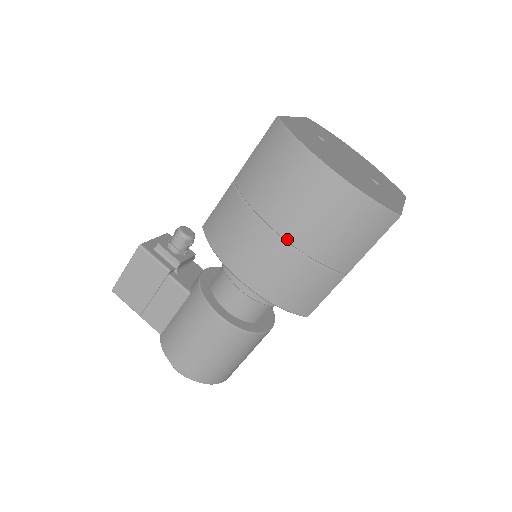
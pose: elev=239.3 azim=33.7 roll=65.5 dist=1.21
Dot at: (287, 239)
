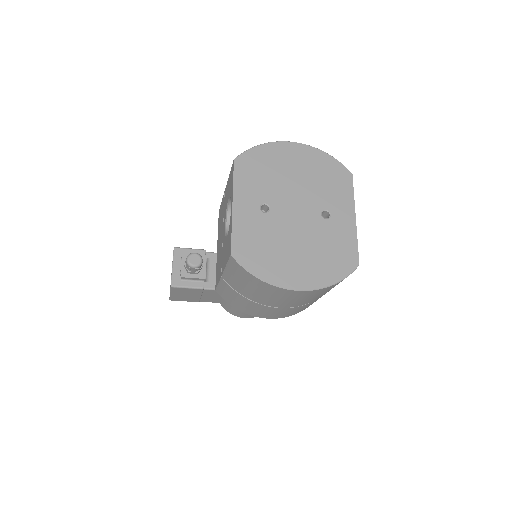
Dot at: (287, 307)
